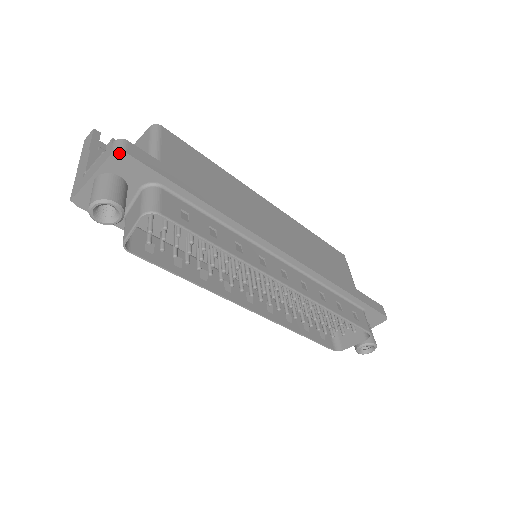
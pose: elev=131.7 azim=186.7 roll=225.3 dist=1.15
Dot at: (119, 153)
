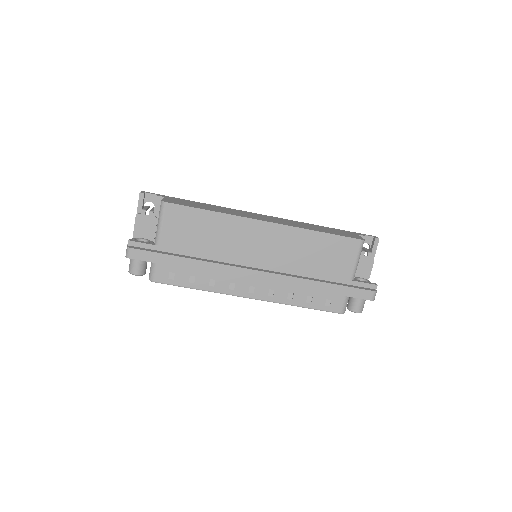
Dot at: (128, 257)
